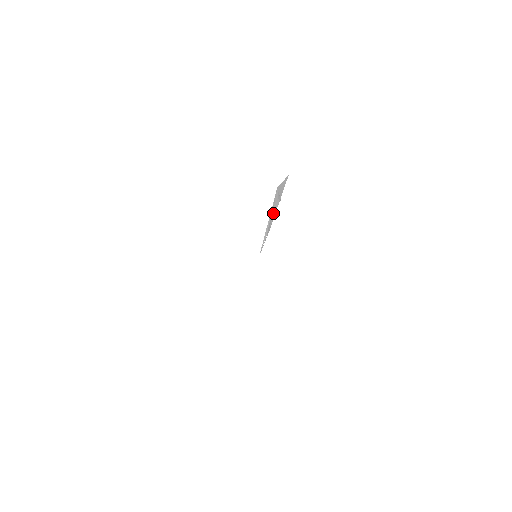
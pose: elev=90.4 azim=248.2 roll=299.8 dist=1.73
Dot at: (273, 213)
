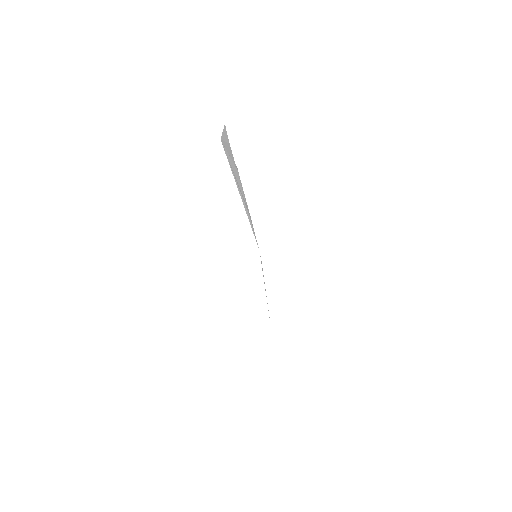
Dot at: (239, 186)
